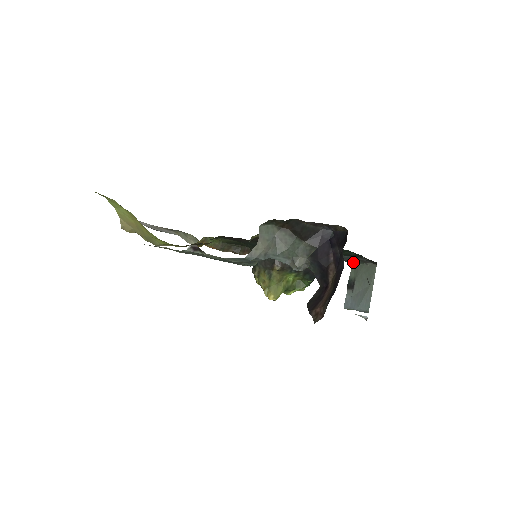
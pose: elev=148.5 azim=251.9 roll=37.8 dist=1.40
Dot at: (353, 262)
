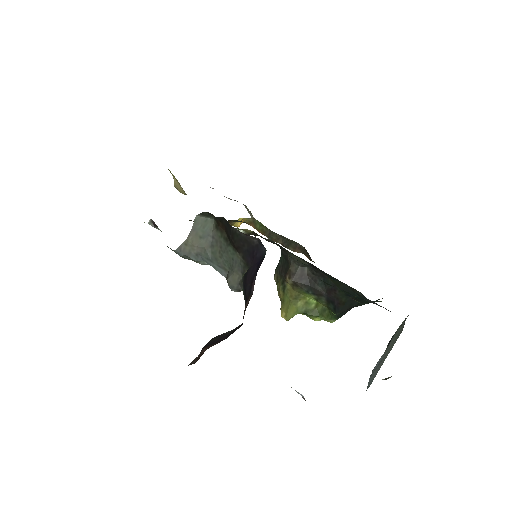
Dot at: occluded
